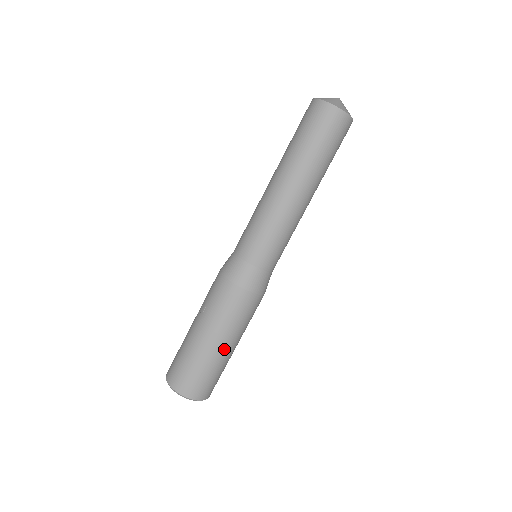
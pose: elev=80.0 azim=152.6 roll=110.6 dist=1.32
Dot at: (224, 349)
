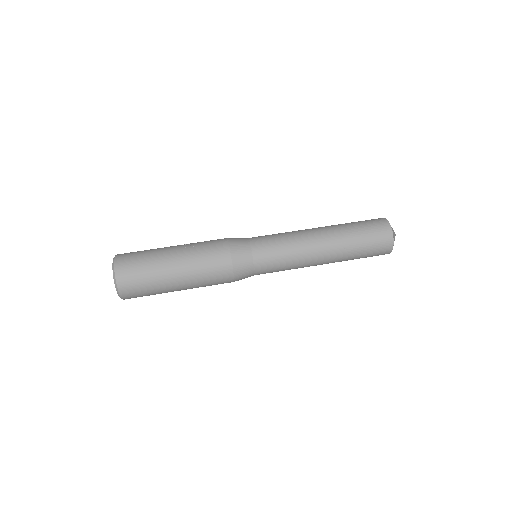
Dot at: (175, 281)
